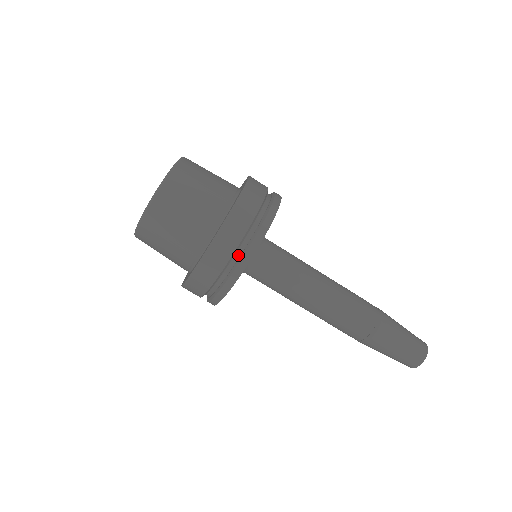
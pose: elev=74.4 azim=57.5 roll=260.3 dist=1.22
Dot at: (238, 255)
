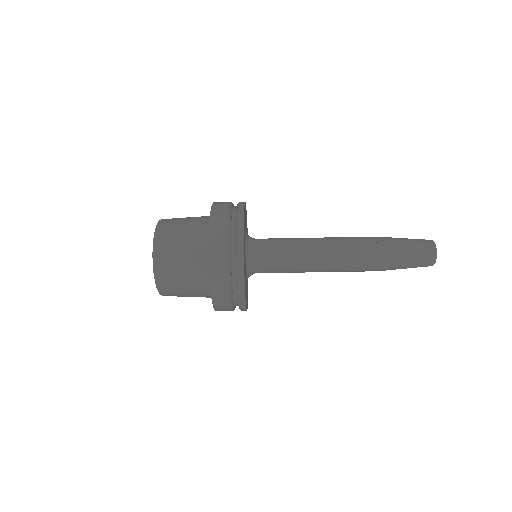
Dot at: (236, 301)
